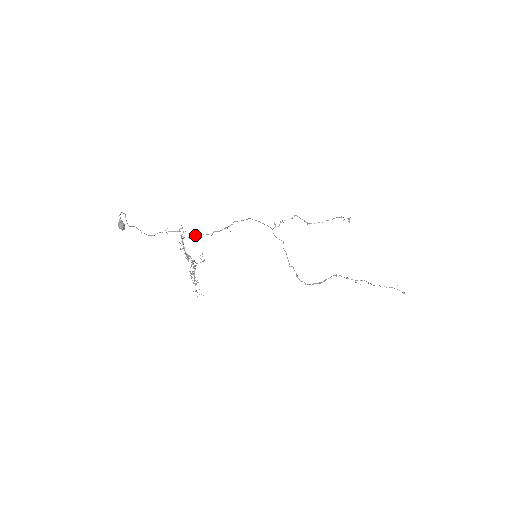
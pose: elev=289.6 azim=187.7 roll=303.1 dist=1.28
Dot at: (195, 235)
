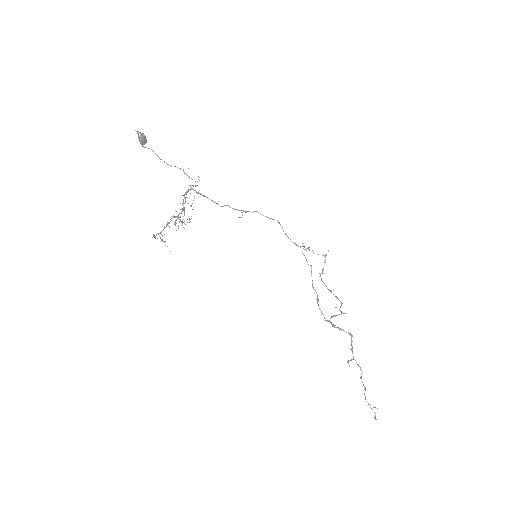
Dot at: (204, 195)
